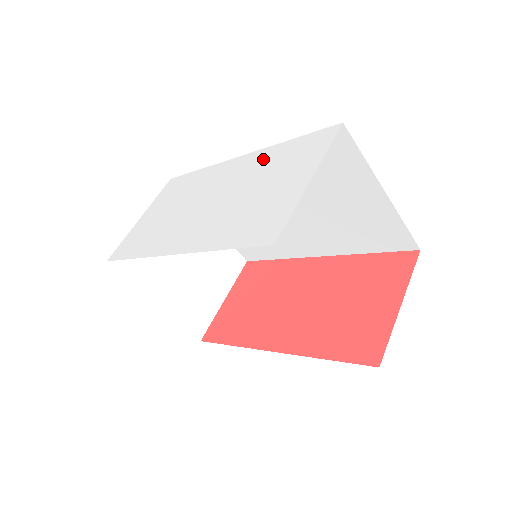
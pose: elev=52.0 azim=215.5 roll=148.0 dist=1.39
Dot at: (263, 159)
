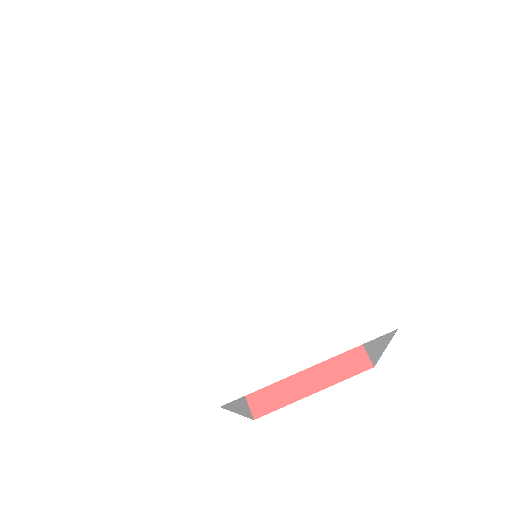
Dot at: (321, 243)
